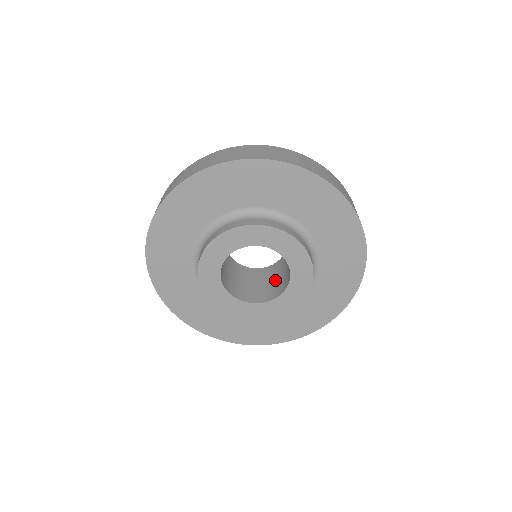
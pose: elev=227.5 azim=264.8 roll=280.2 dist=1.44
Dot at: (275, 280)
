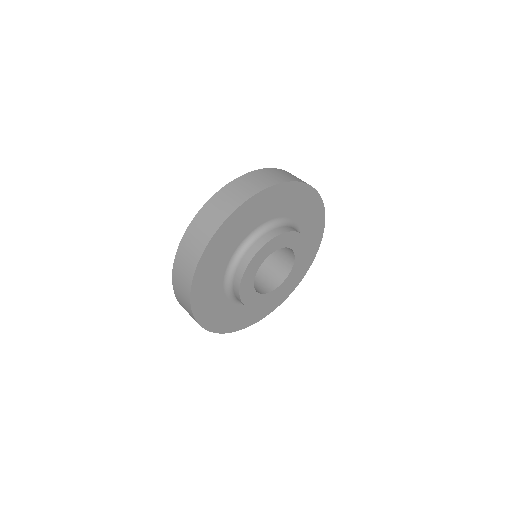
Dot at: (257, 278)
